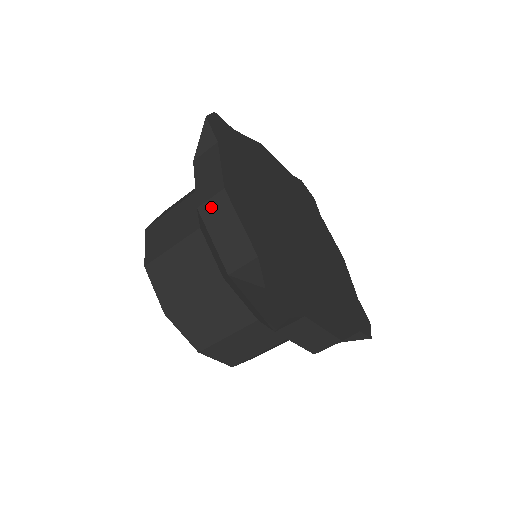
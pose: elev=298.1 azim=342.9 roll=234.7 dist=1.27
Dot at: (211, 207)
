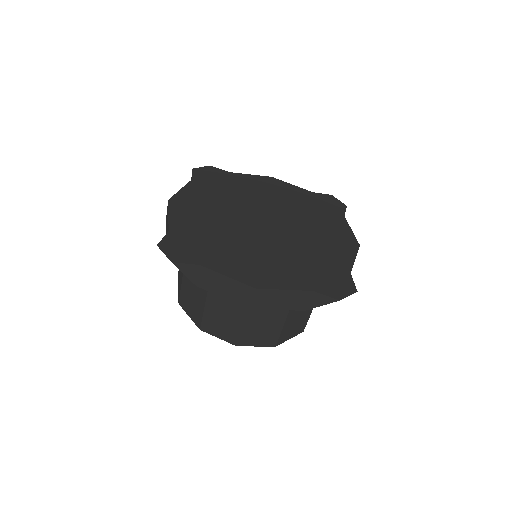
Dot at: occluded
